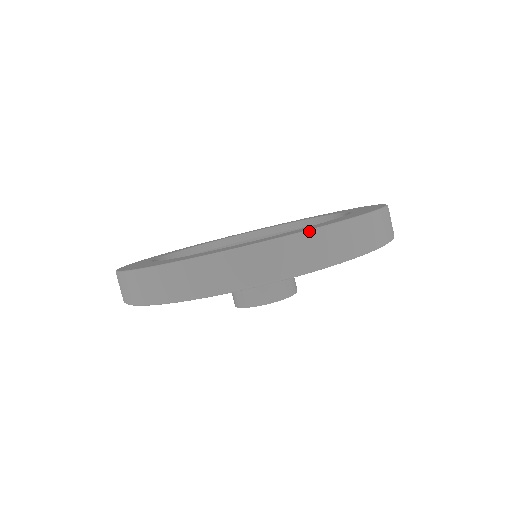
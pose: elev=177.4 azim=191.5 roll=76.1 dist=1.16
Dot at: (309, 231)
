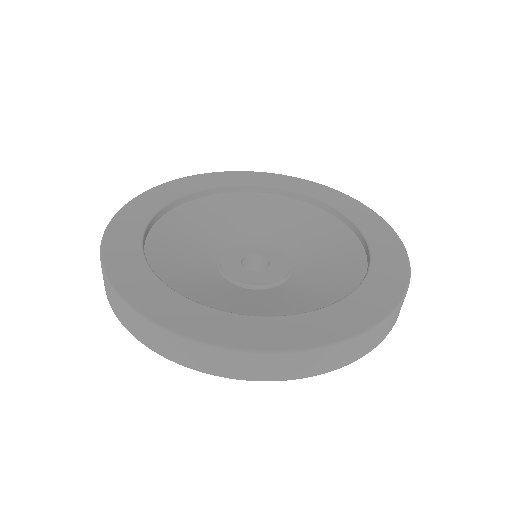
Dot at: (360, 336)
